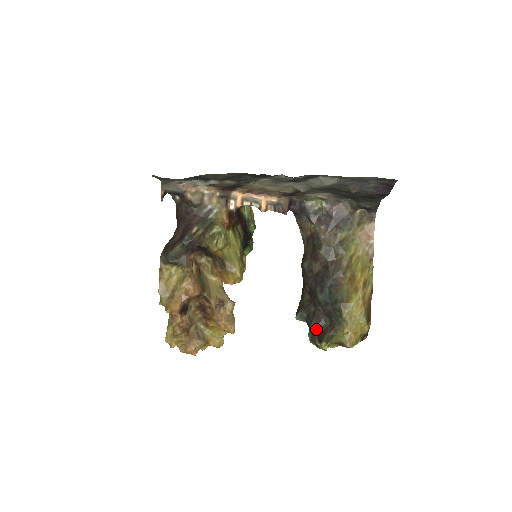
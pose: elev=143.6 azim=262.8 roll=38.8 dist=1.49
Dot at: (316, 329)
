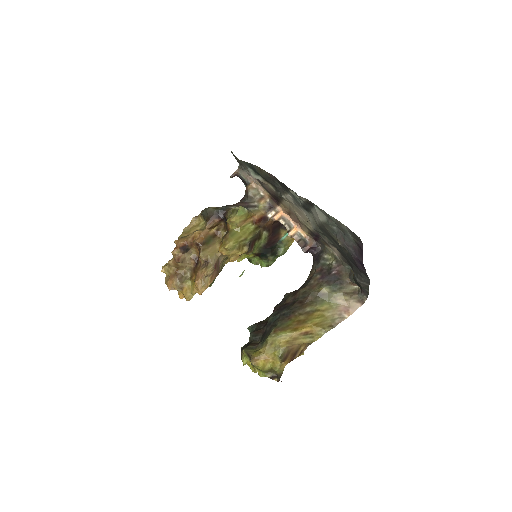
Dot at: (250, 341)
